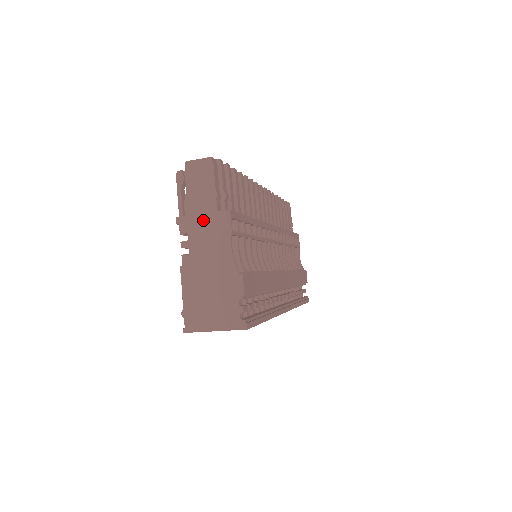
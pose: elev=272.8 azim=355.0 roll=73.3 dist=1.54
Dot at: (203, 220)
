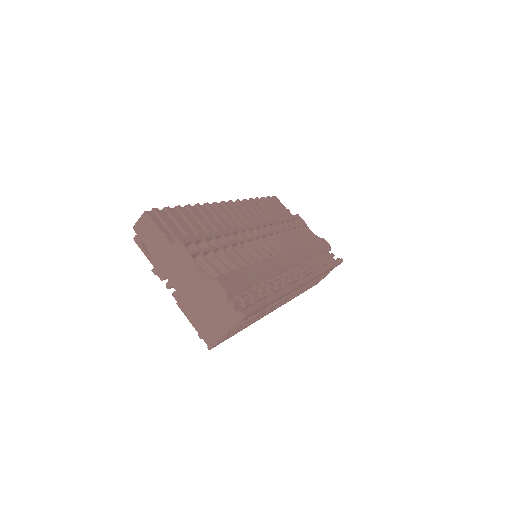
Dot at: (168, 259)
